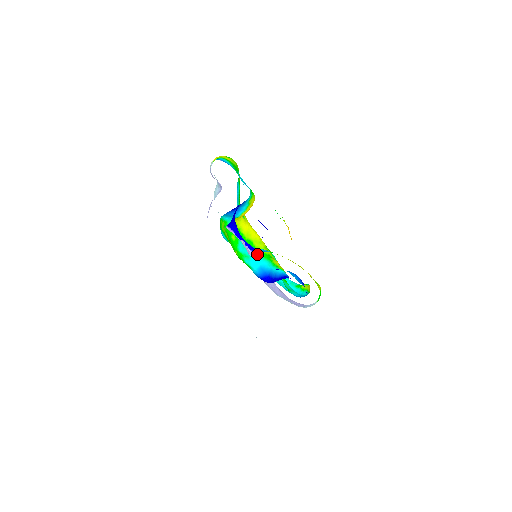
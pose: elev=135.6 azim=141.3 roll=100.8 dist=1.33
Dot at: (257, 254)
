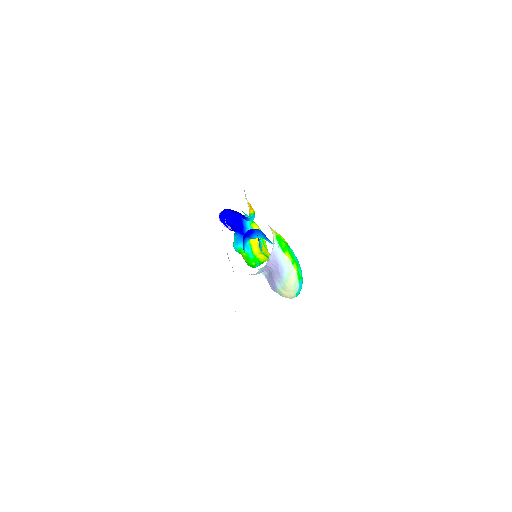
Dot at: occluded
